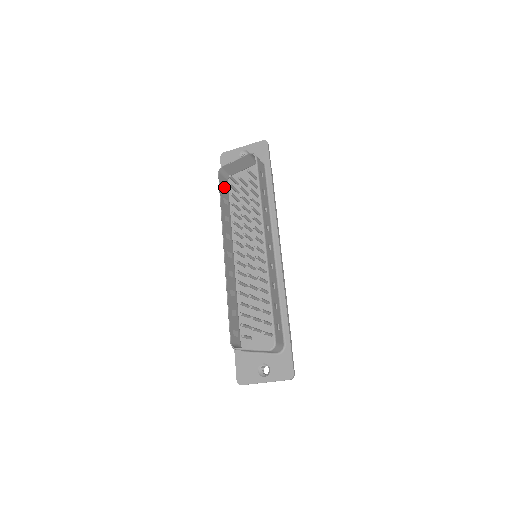
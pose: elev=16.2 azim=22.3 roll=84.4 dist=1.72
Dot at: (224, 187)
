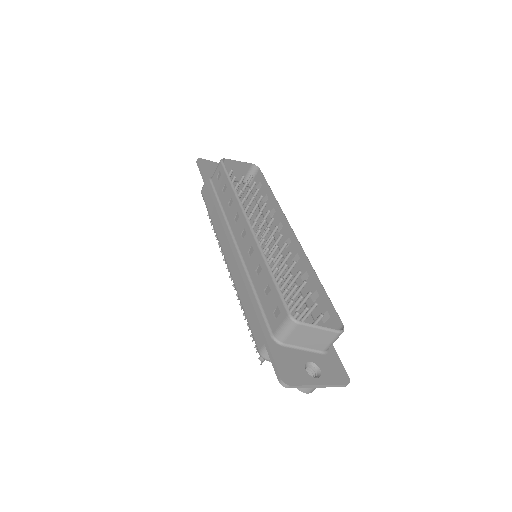
Dot at: (220, 178)
